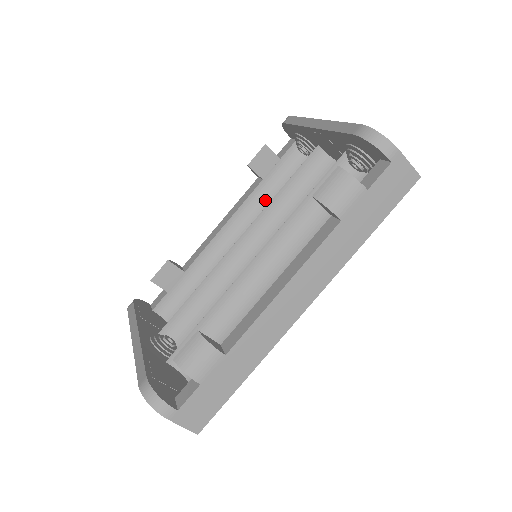
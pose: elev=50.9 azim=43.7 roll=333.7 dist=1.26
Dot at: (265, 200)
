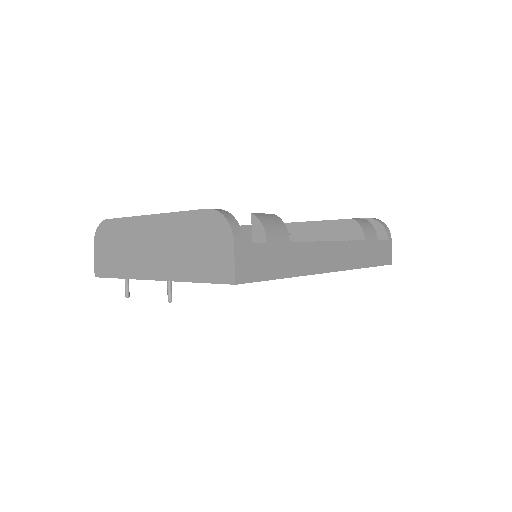
Dot at: occluded
